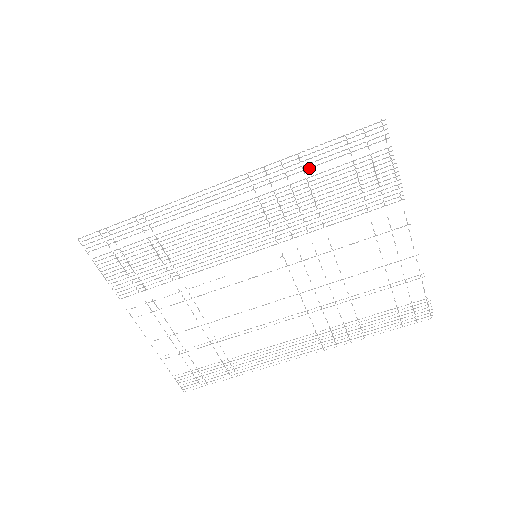
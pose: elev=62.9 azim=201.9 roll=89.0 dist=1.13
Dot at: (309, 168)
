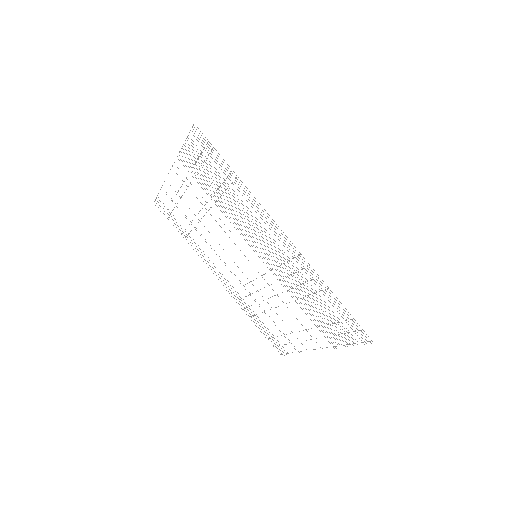
Dot at: occluded
